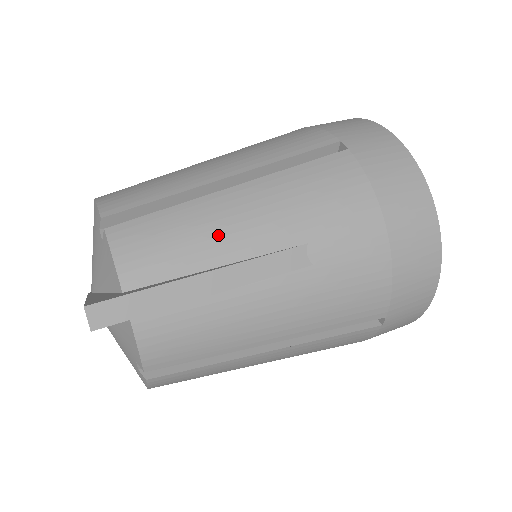
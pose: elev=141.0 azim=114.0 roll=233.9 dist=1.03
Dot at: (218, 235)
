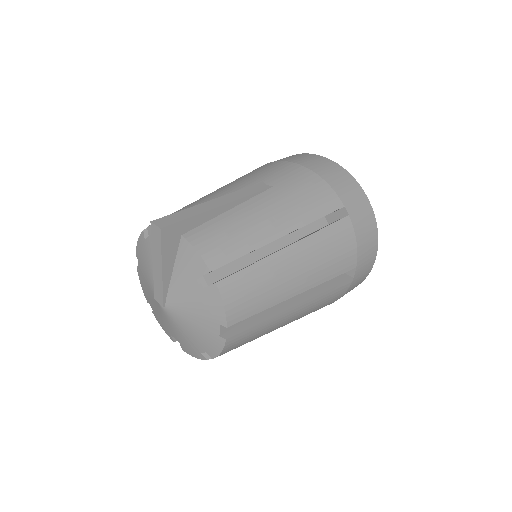
Dot at: (212, 198)
